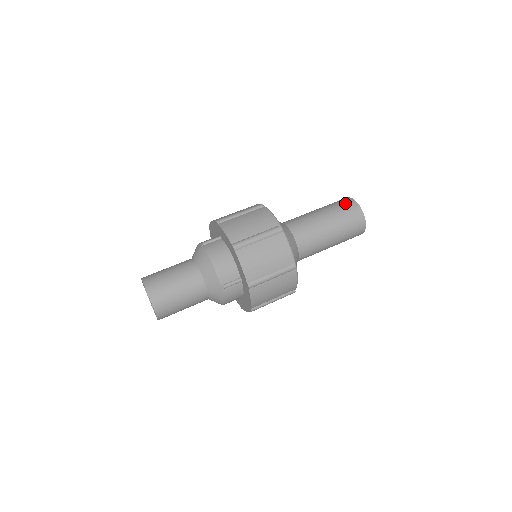
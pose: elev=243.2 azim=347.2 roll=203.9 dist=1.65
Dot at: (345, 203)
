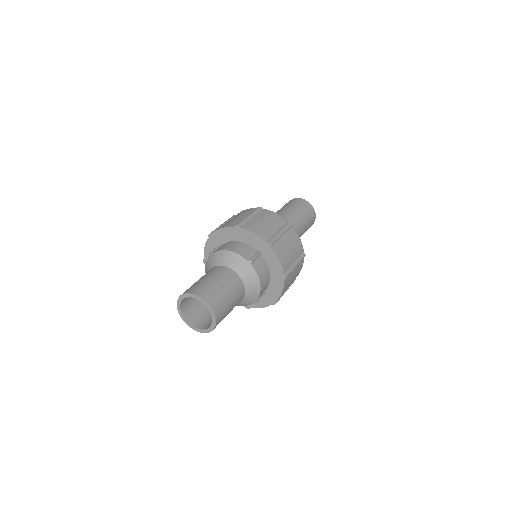
Dot at: (288, 202)
